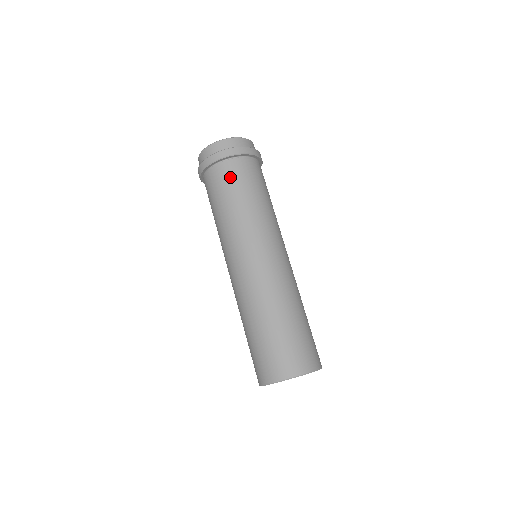
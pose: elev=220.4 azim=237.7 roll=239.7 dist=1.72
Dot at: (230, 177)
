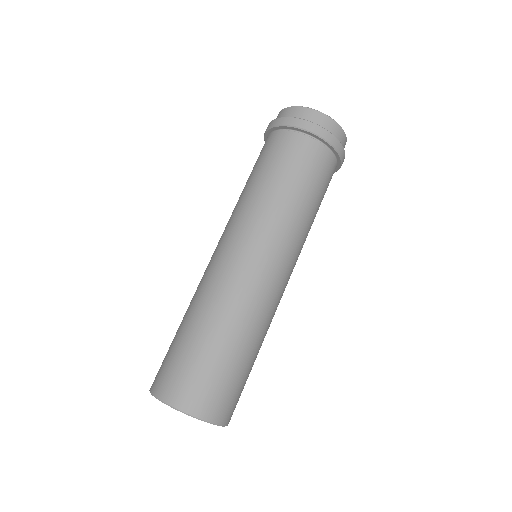
Dot at: (311, 163)
